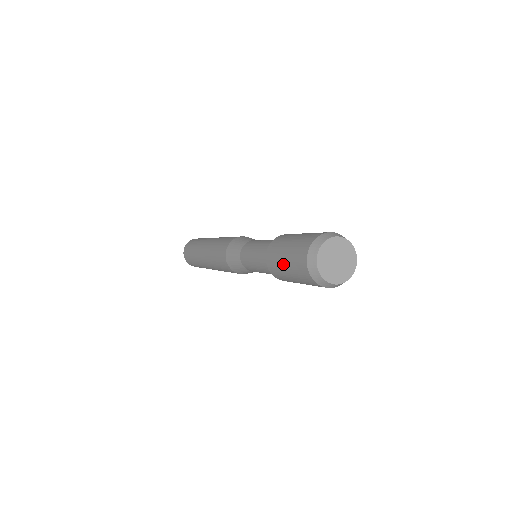
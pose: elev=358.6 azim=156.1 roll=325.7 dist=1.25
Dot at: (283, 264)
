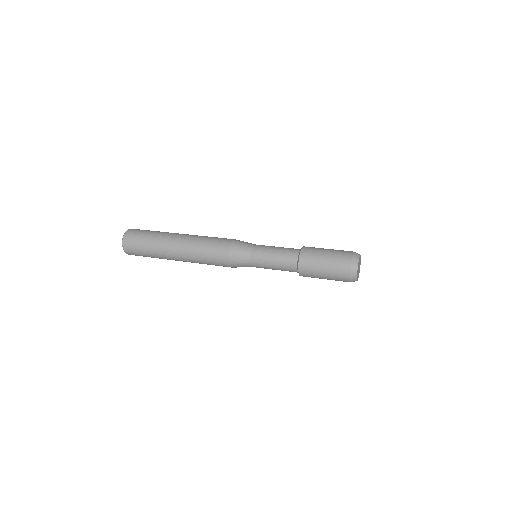
Dot at: (322, 275)
